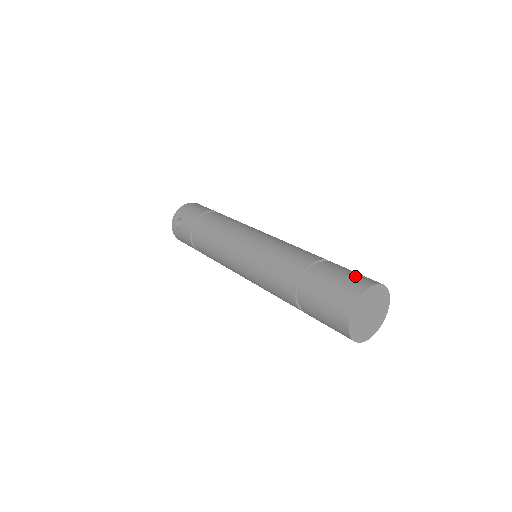
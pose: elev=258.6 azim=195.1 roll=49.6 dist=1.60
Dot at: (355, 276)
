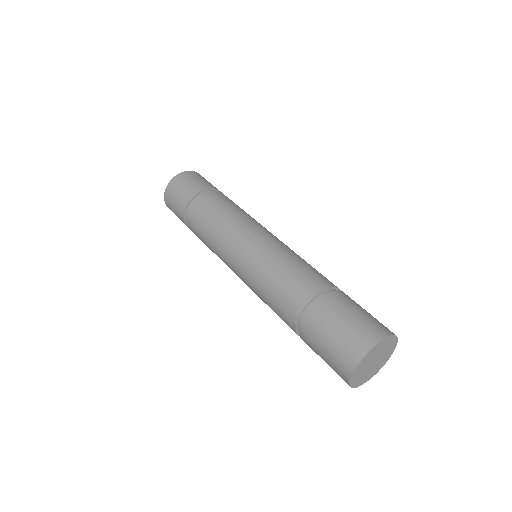
Dot at: (342, 342)
